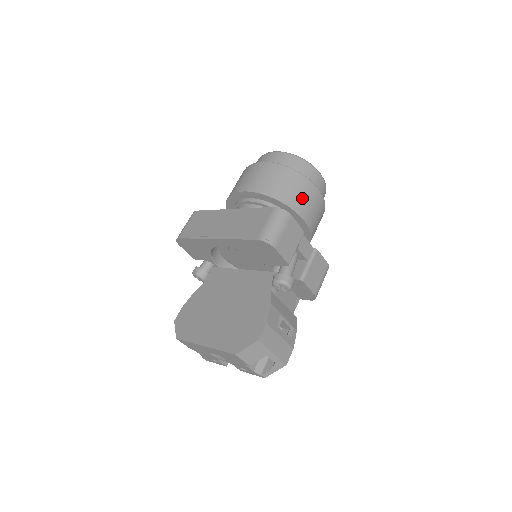
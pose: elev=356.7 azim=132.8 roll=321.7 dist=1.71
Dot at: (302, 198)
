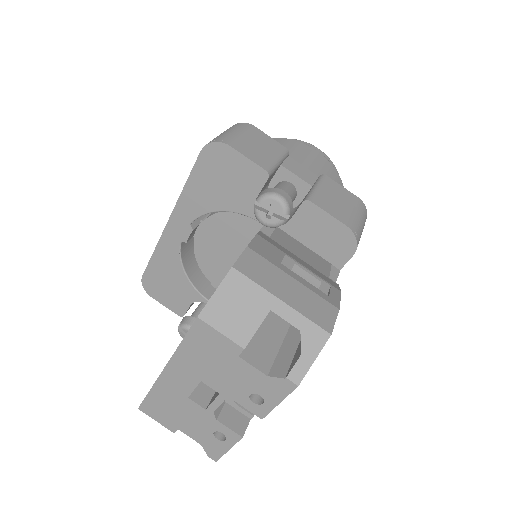
Dot at: occluded
